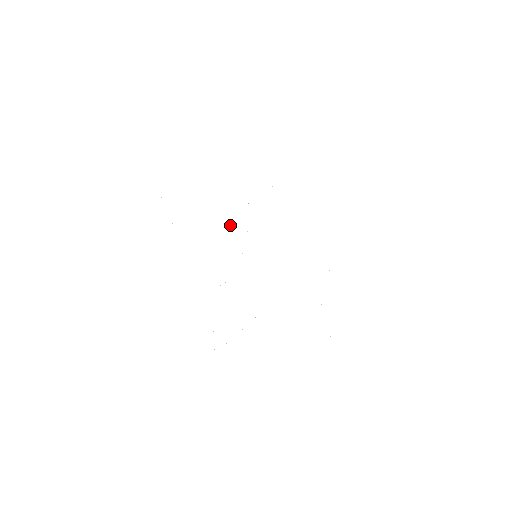
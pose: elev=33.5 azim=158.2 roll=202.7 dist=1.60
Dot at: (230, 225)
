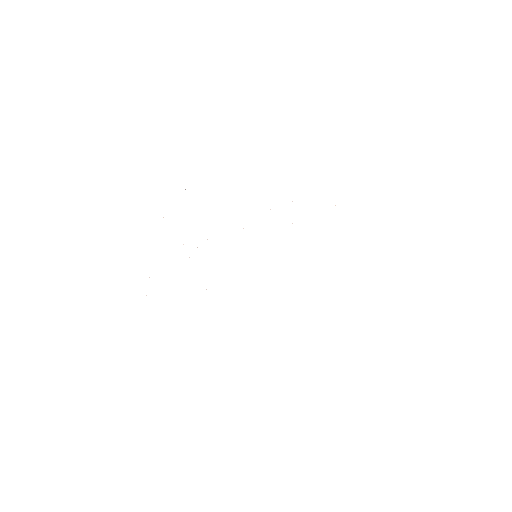
Dot at: occluded
